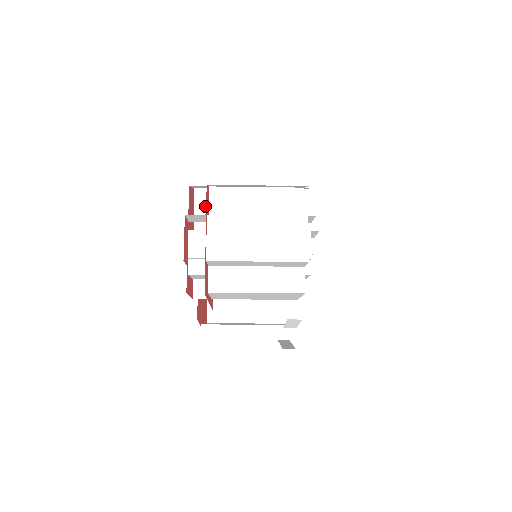
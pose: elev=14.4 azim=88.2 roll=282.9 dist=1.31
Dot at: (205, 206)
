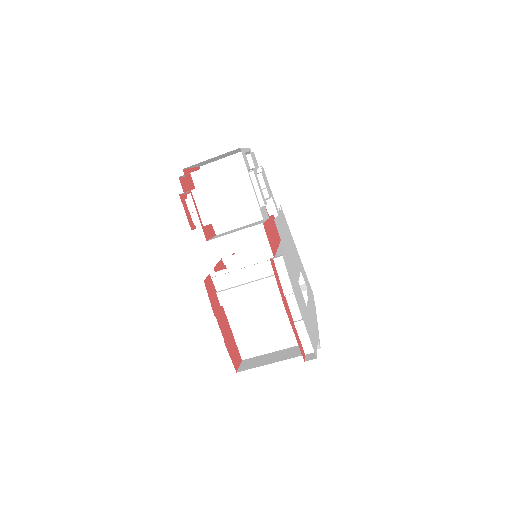
Dot at: occluded
